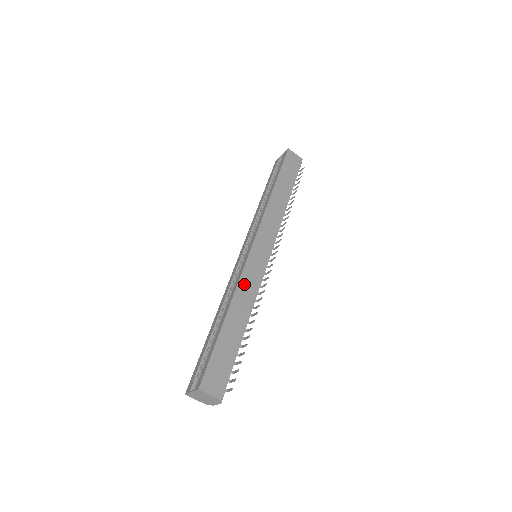
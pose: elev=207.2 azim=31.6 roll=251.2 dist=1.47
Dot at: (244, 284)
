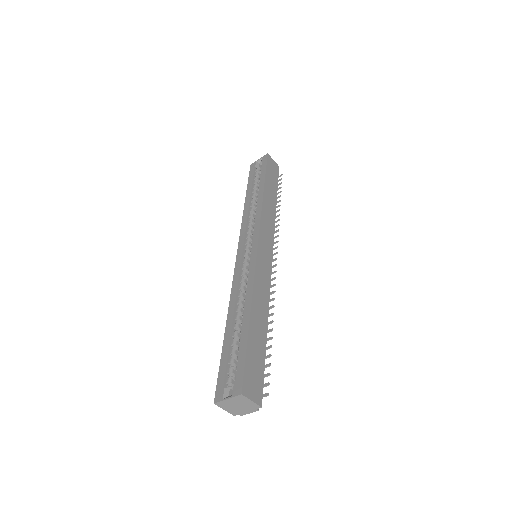
Dot at: (258, 282)
